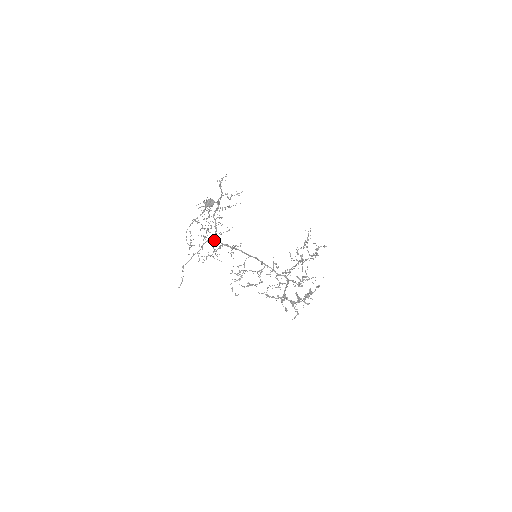
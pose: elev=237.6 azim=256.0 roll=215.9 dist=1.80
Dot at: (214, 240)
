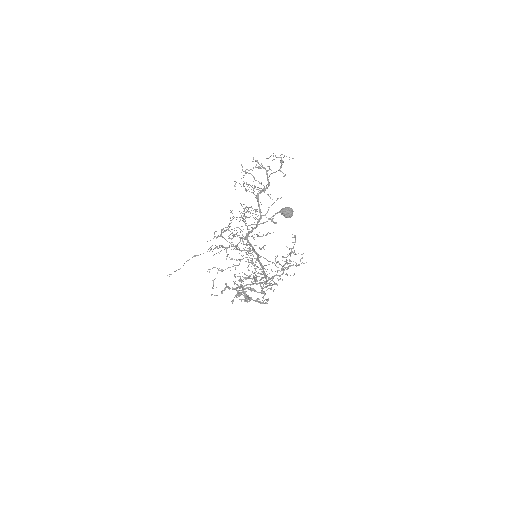
Dot at: (246, 238)
